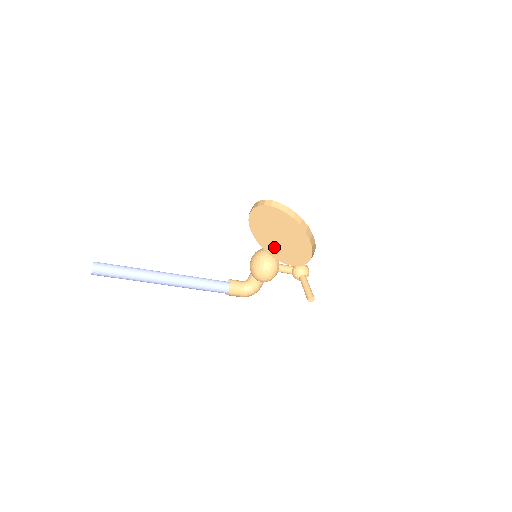
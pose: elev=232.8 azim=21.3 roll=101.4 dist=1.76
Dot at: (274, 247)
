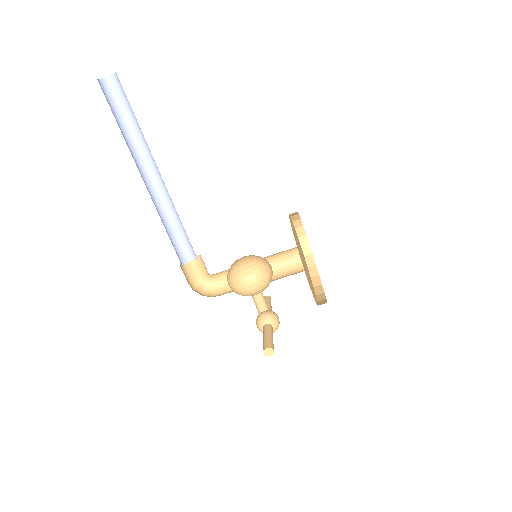
Dot at: occluded
